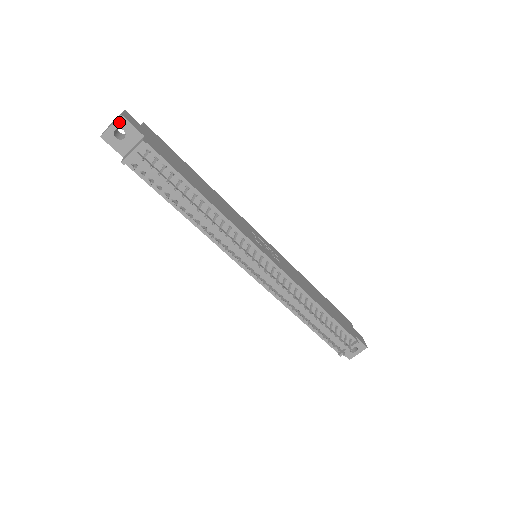
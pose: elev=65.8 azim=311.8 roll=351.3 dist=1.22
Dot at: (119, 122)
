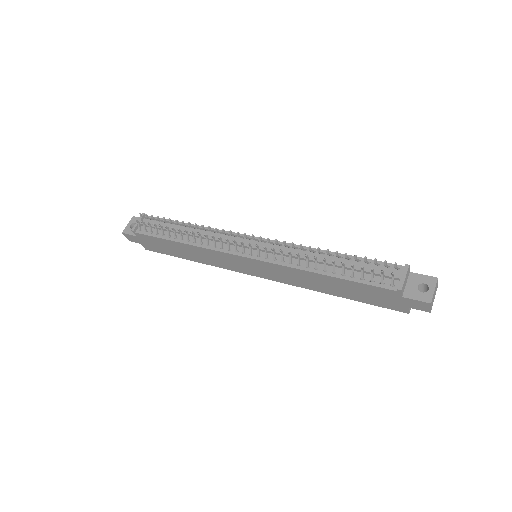
Dot at: (132, 220)
